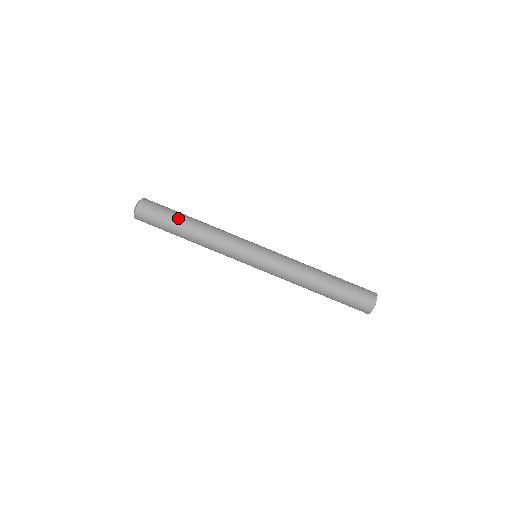
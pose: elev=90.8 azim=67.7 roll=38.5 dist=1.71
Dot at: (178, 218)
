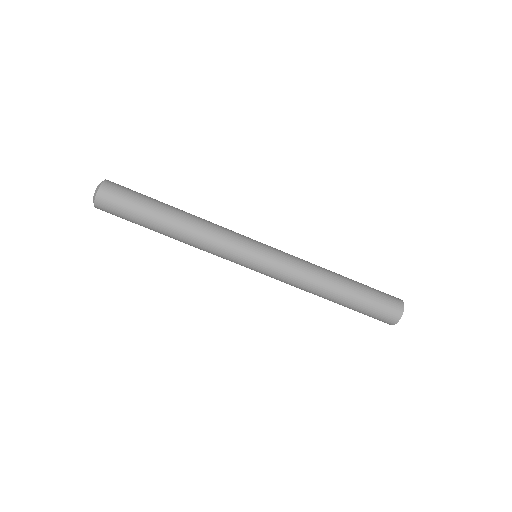
Dot at: (152, 213)
